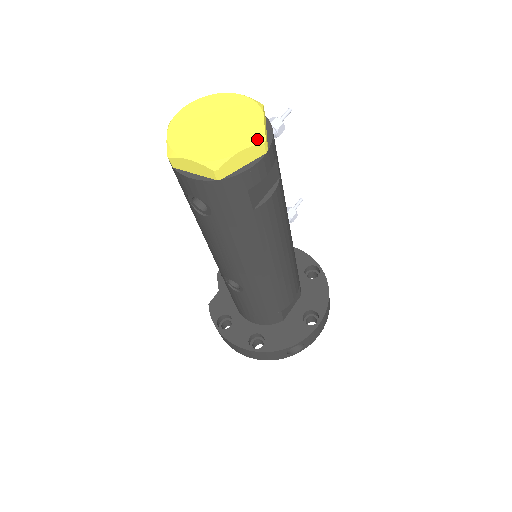
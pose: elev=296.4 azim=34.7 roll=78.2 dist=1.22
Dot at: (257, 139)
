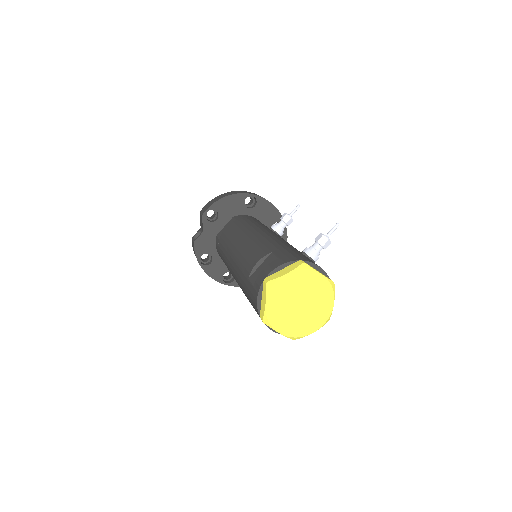
Dot at: occluded
